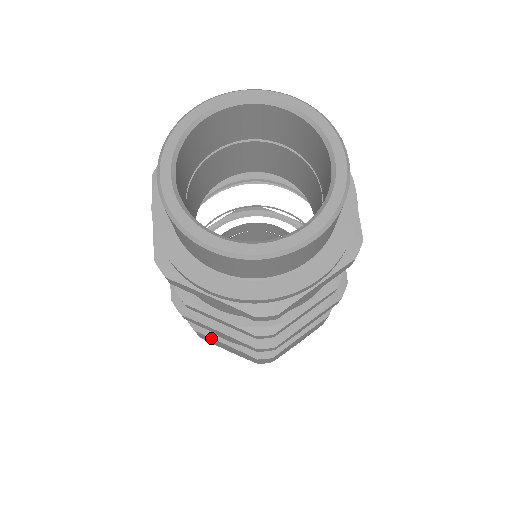
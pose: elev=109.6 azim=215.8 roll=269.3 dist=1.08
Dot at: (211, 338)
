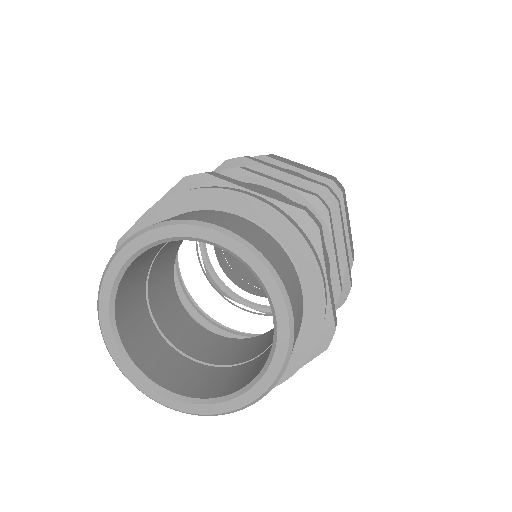
Dot at: (234, 300)
